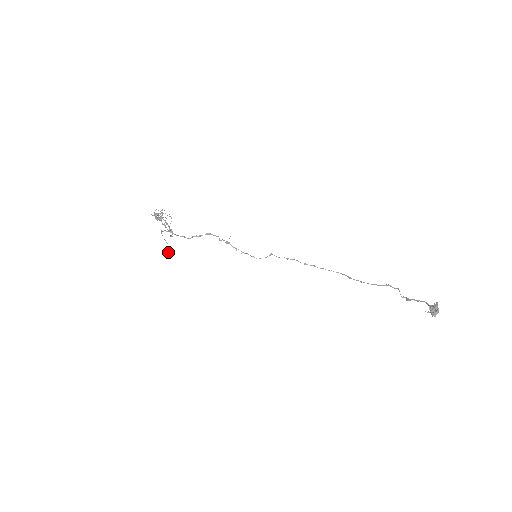
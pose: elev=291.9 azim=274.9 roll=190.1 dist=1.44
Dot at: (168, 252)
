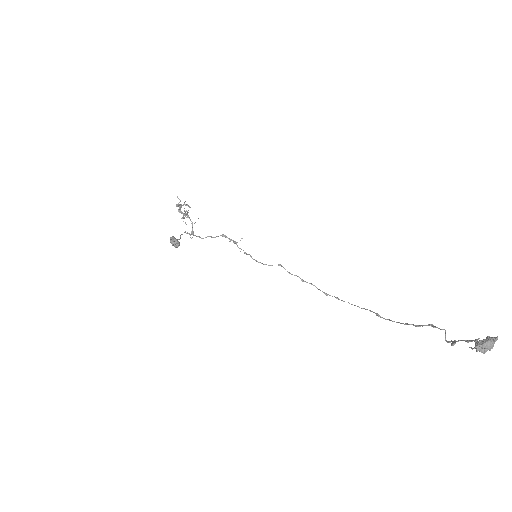
Dot at: (172, 240)
